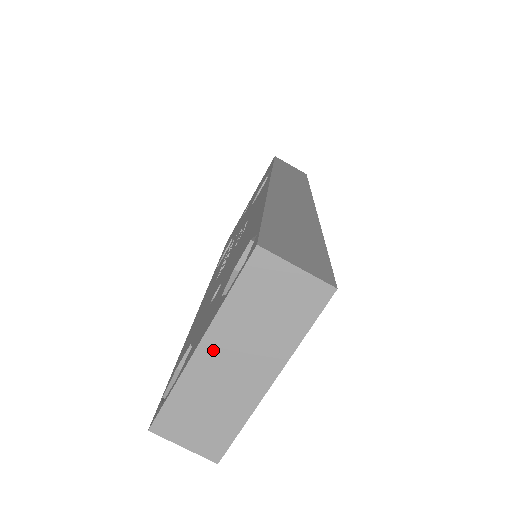
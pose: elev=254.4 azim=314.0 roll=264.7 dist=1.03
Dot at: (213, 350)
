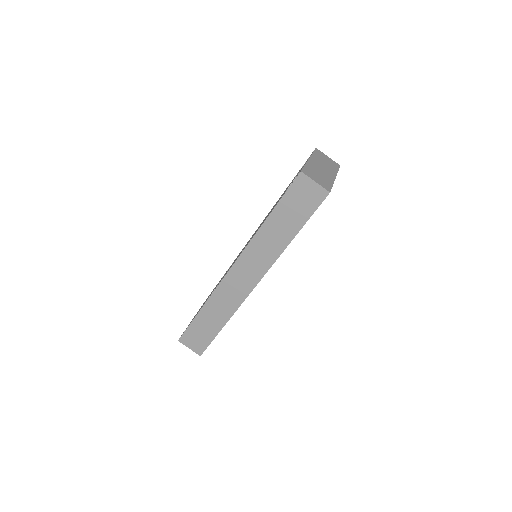
Dot at: (314, 162)
